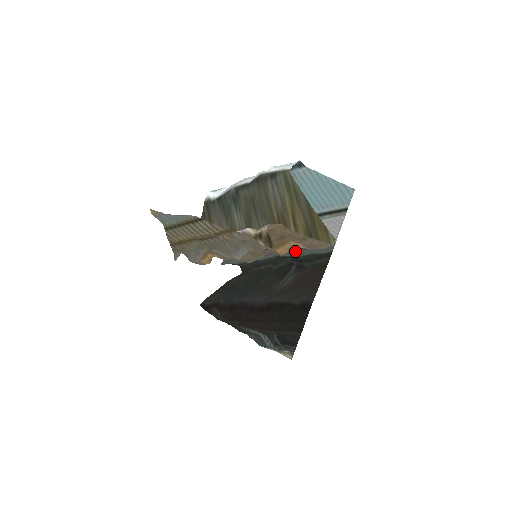
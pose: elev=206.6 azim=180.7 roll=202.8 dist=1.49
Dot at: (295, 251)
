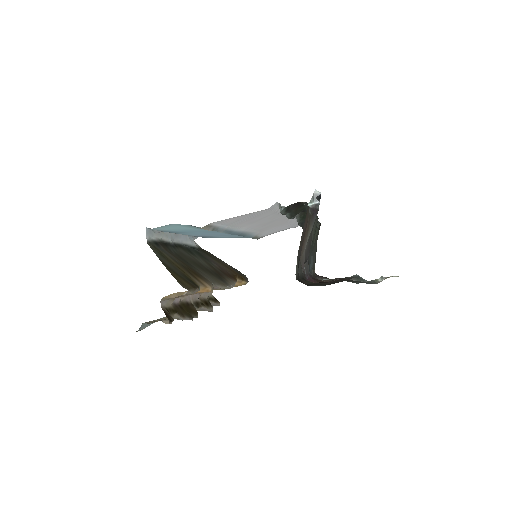
Dot at: occluded
